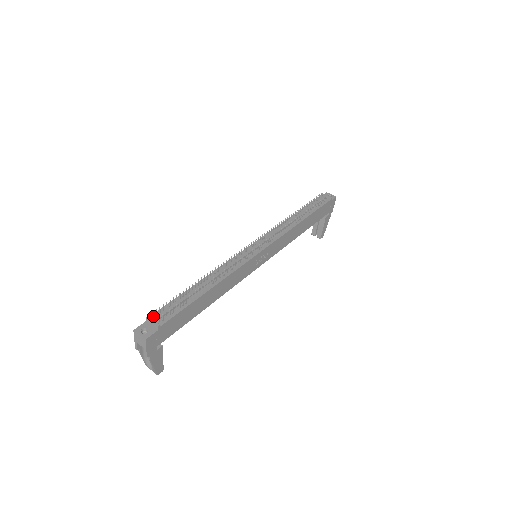
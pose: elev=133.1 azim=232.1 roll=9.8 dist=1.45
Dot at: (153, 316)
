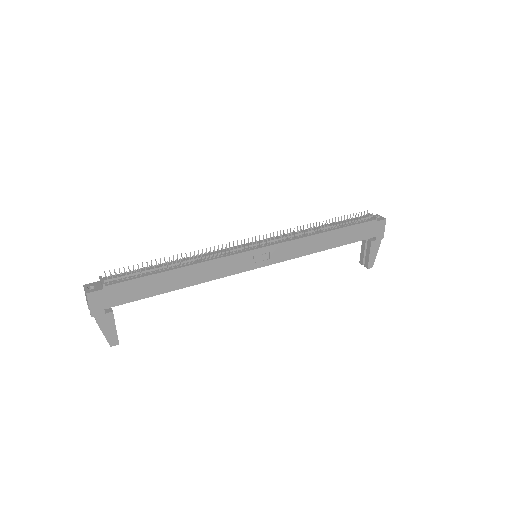
Dot at: occluded
